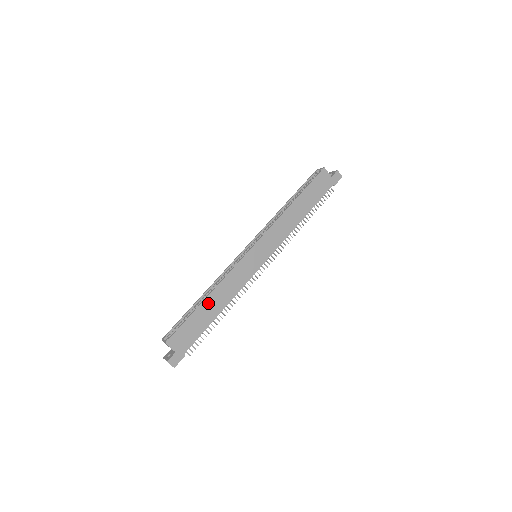
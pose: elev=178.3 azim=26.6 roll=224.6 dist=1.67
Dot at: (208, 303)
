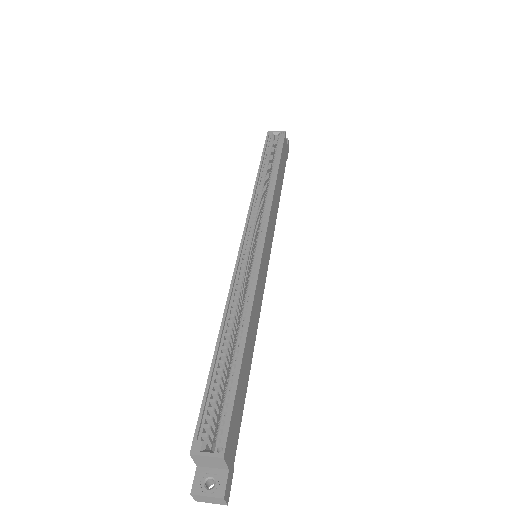
Dot at: (246, 349)
